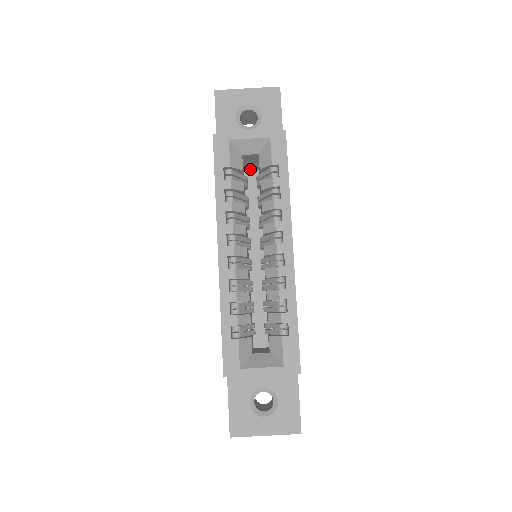
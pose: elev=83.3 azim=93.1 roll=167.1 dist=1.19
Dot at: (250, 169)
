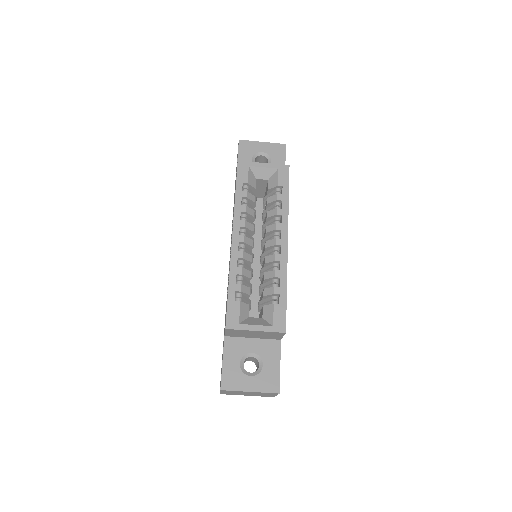
Dot at: (258, 197)
